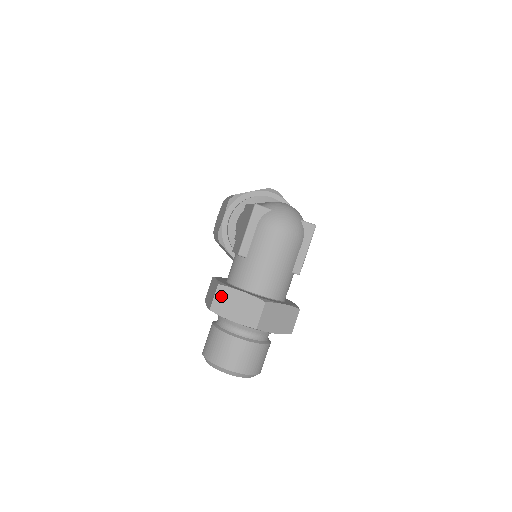
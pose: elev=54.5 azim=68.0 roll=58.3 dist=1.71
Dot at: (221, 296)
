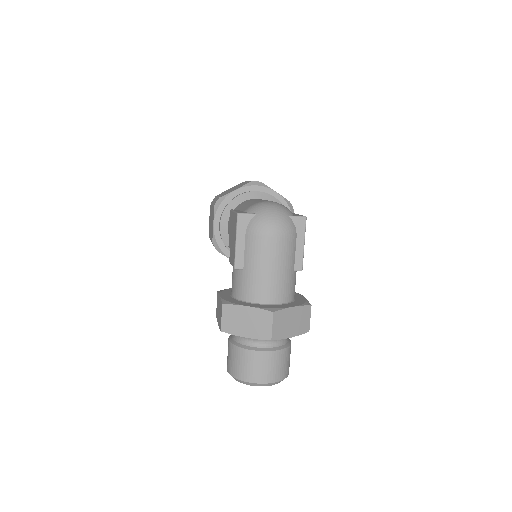
Dot at: (228, 315)
